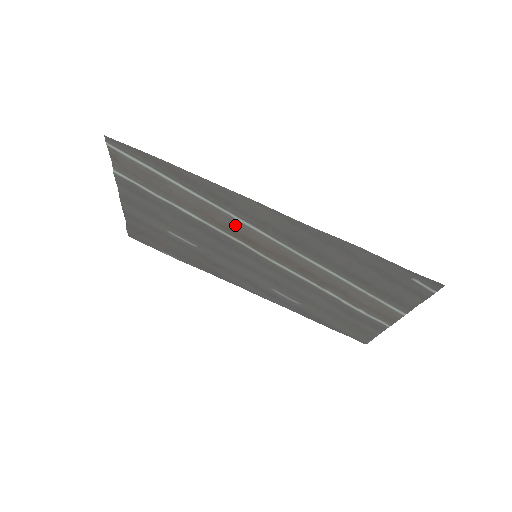
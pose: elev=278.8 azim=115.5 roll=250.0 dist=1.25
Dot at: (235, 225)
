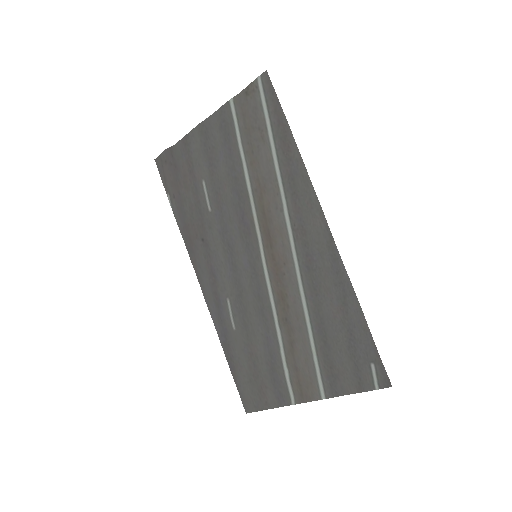
Dot at: (276, 216)
